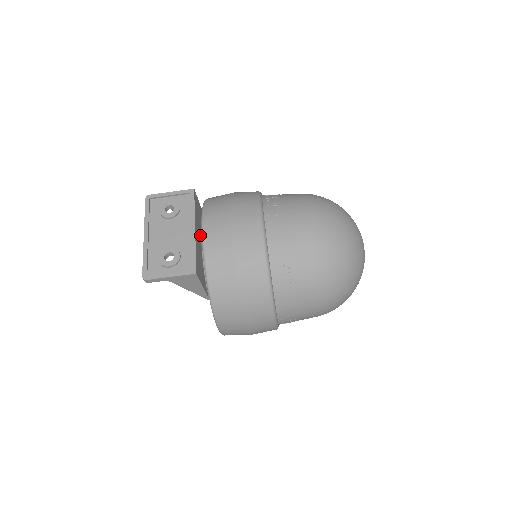
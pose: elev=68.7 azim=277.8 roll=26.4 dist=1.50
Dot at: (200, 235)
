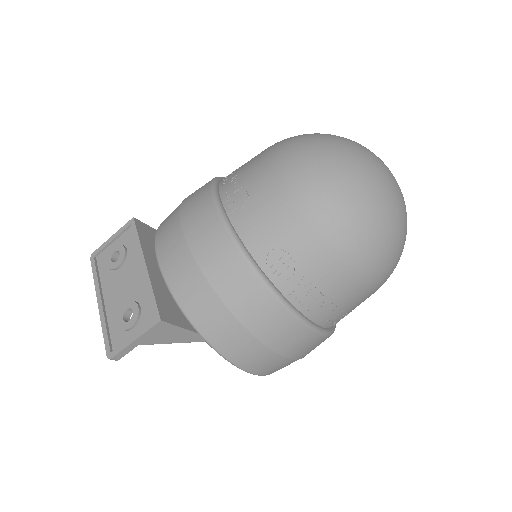
Dot at: occluded
